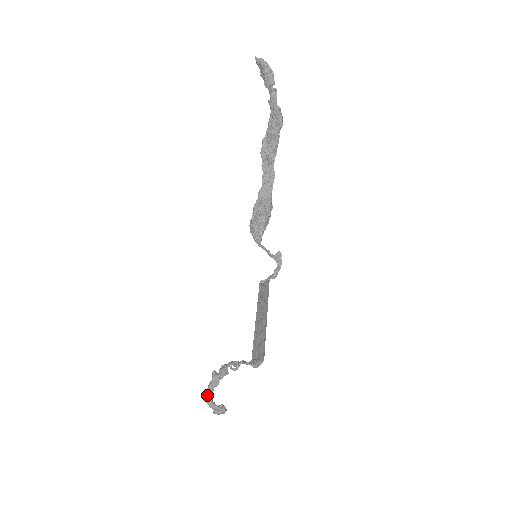
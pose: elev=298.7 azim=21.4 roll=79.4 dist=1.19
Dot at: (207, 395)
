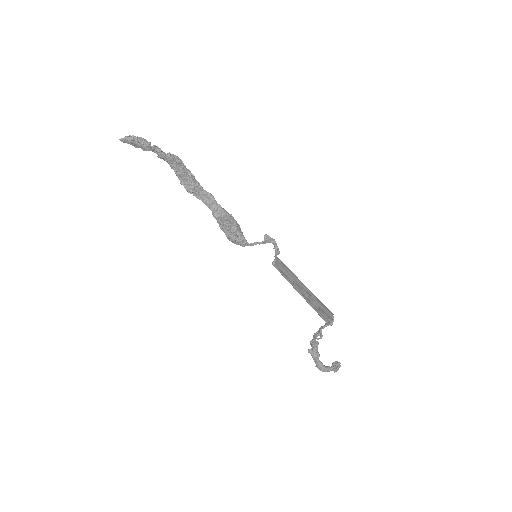
Dot at: (319, 367)
